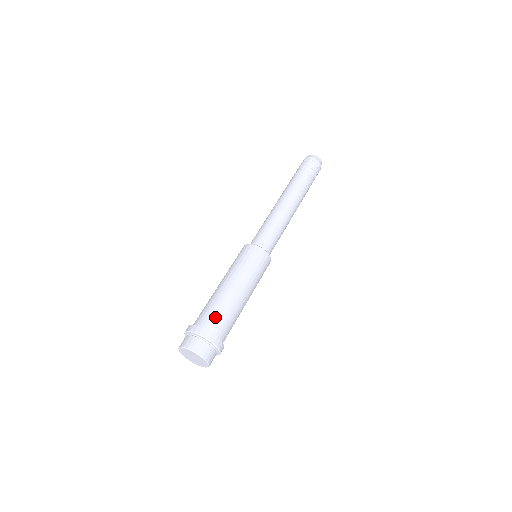
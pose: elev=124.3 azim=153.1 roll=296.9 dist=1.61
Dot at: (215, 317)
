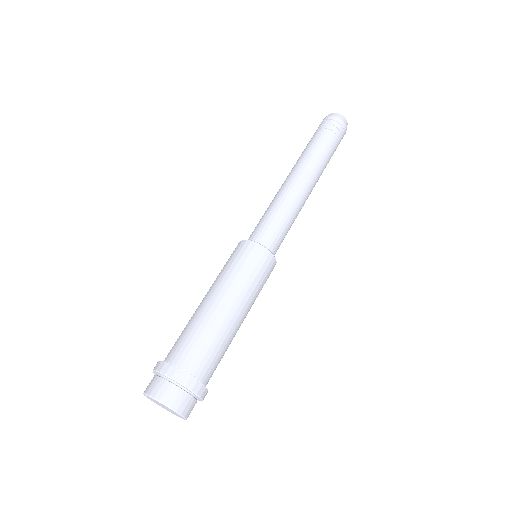
Dot at: (185, 345)
